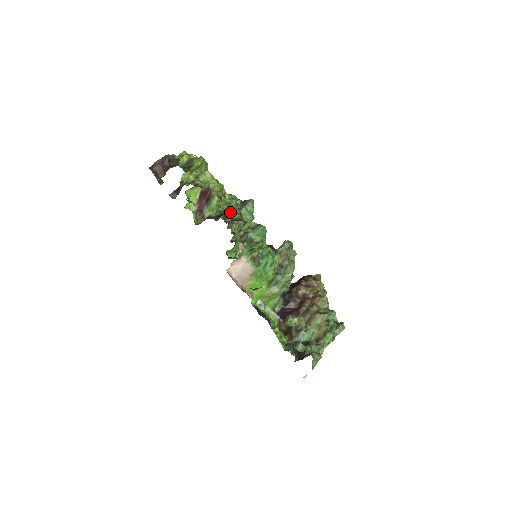
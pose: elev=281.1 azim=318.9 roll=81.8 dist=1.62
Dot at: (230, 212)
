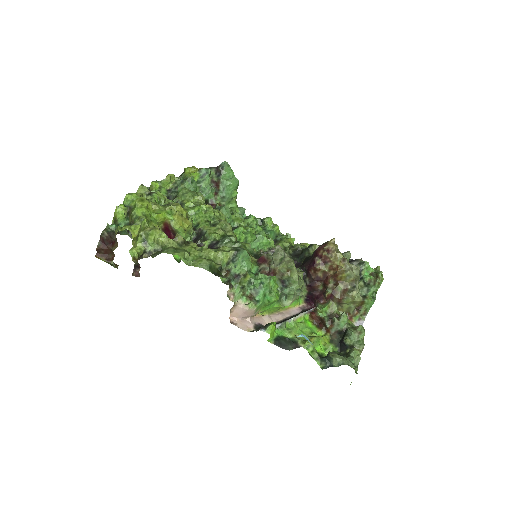
Dot at: (204, 231)
